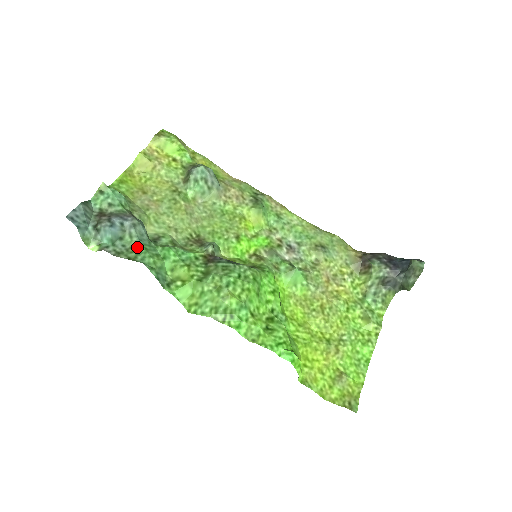
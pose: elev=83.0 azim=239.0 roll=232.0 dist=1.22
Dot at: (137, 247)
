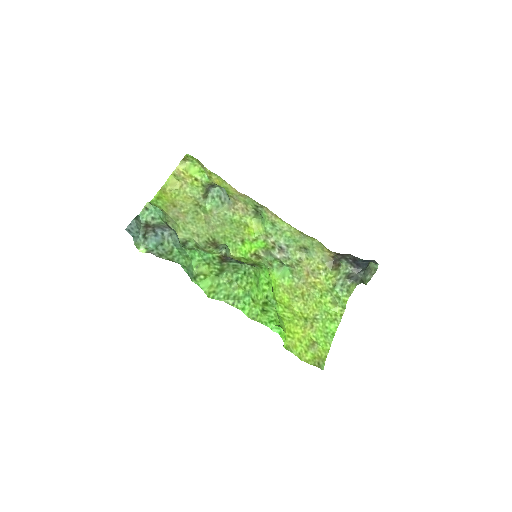
Dot at: (173, 251)
